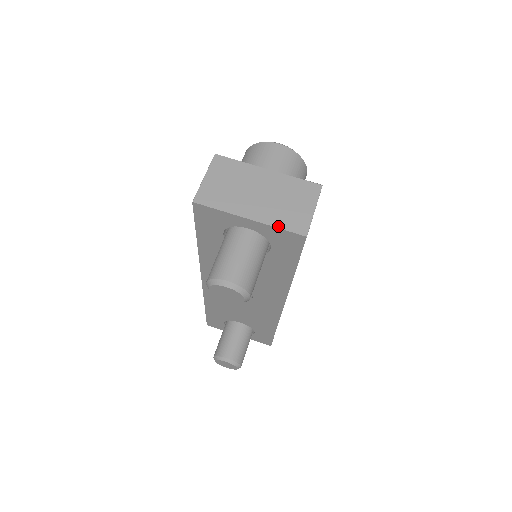
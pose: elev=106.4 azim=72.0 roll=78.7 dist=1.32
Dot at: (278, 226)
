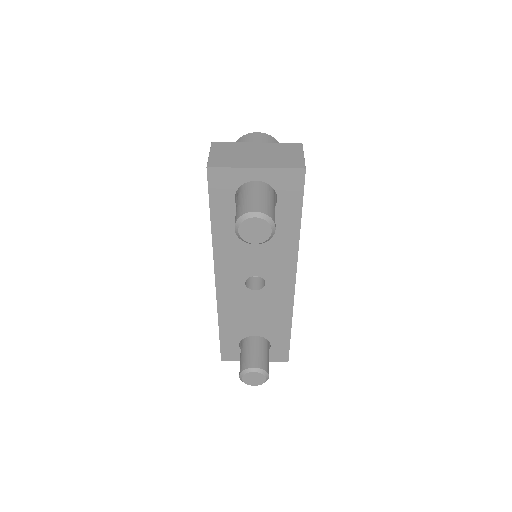
Dot at: (281, 167)
